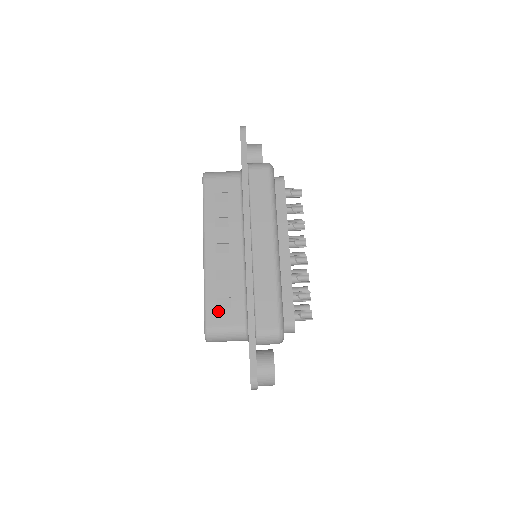
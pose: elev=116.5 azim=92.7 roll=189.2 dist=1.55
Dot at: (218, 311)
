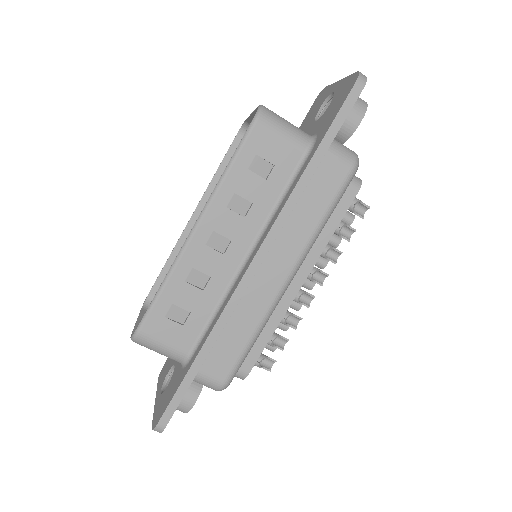
Dot at: (165, 321)
